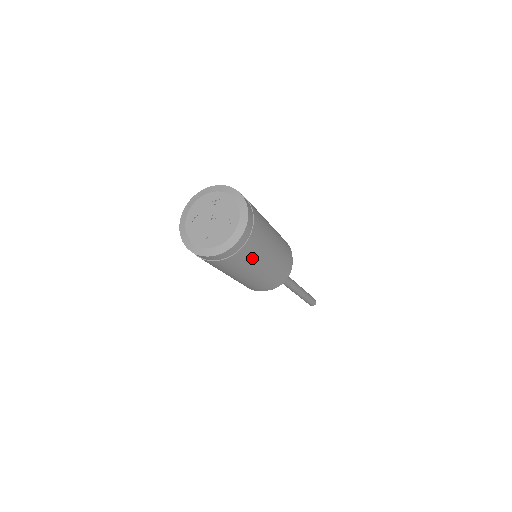
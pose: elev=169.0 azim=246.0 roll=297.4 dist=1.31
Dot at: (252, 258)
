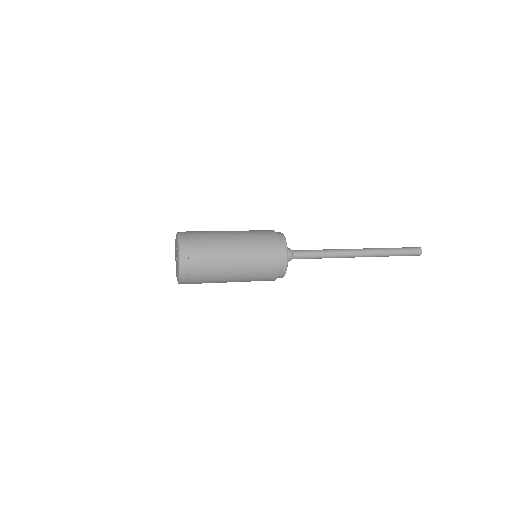
Dot at: (211, 256)
